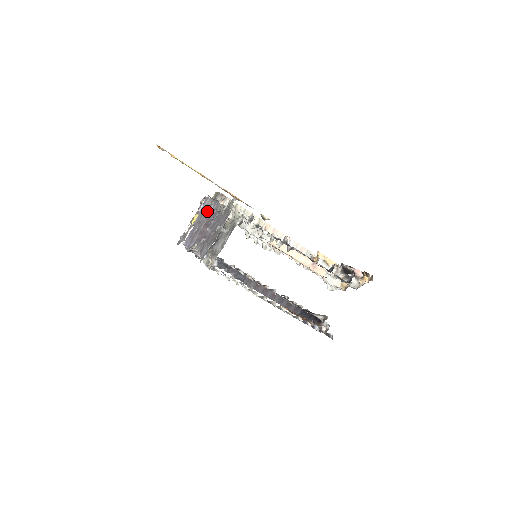
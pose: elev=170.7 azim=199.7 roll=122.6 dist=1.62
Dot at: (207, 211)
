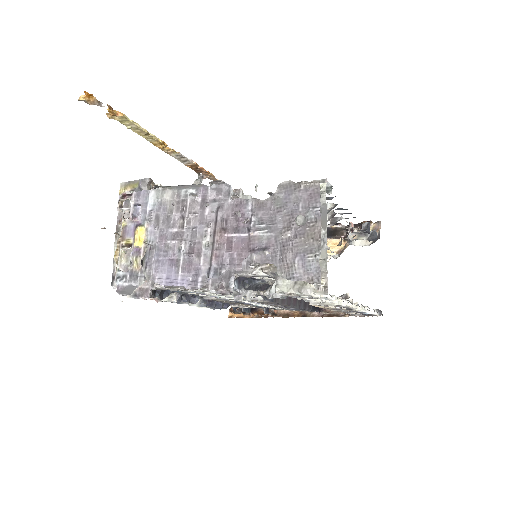
Dot at: (184, 210)
